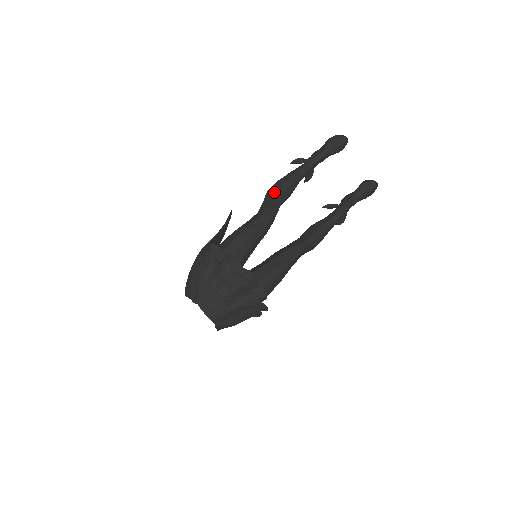
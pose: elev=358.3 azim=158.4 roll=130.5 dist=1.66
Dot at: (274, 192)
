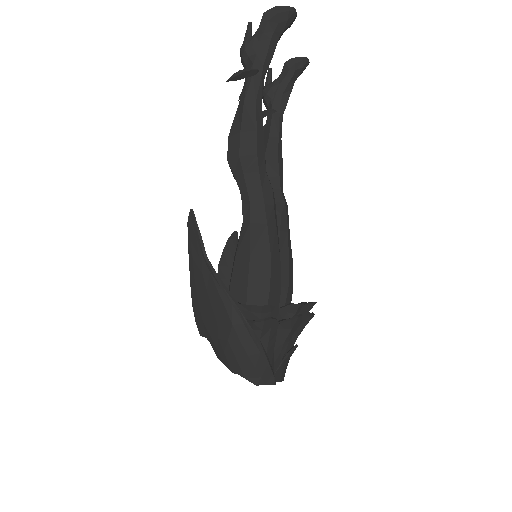
Dot at: (254, 158)
